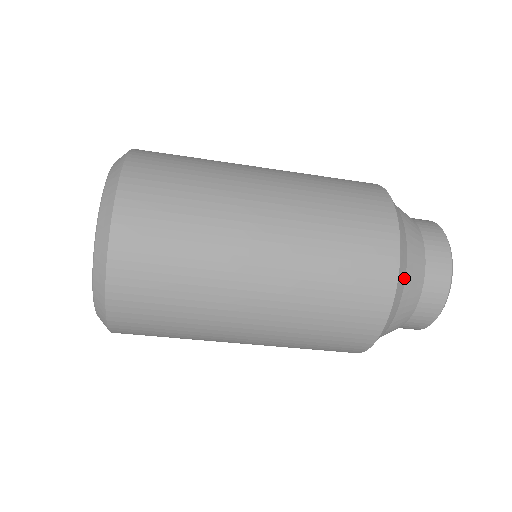
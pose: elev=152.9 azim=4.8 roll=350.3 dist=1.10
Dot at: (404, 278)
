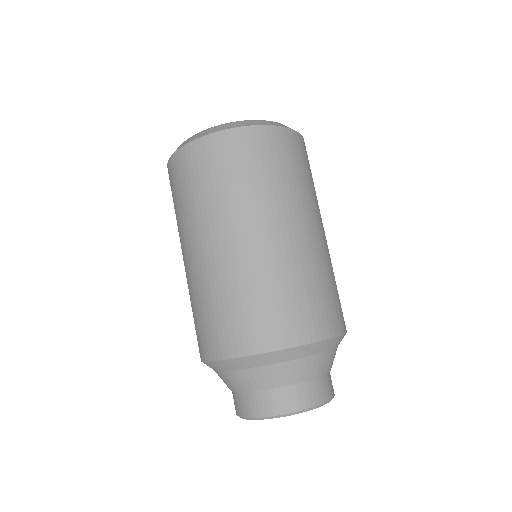
Dot at: occluded
